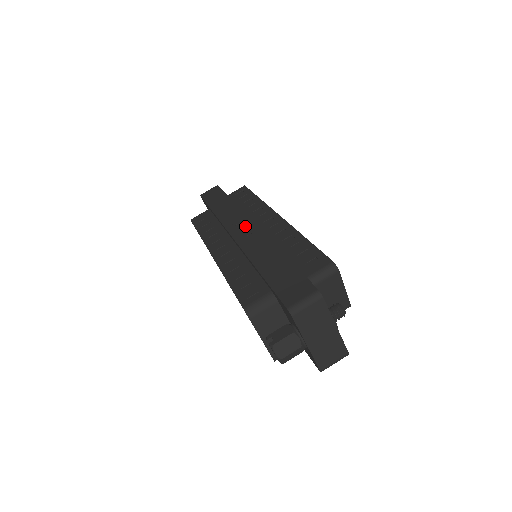
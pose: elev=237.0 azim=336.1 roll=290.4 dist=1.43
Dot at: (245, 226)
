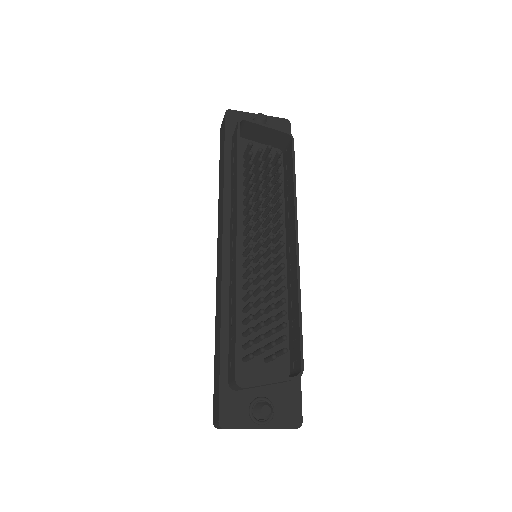
Dot at: (220, 250)
